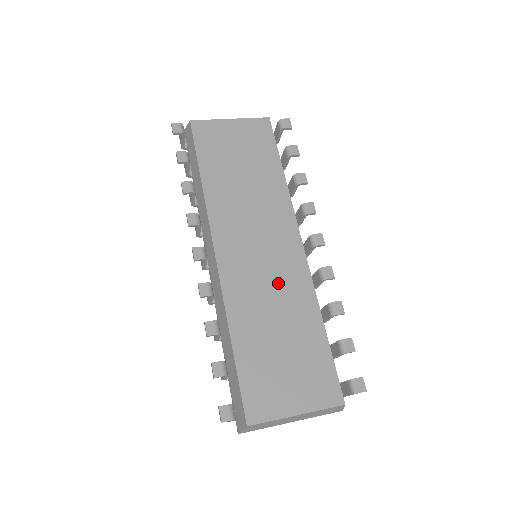
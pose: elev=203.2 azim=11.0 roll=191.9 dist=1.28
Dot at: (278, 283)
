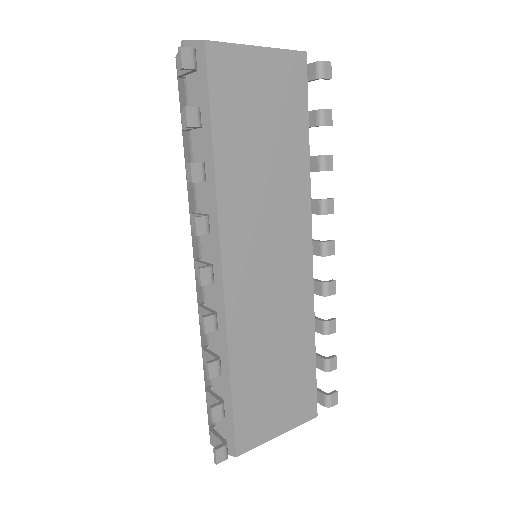
Dot at: (282, 302)
